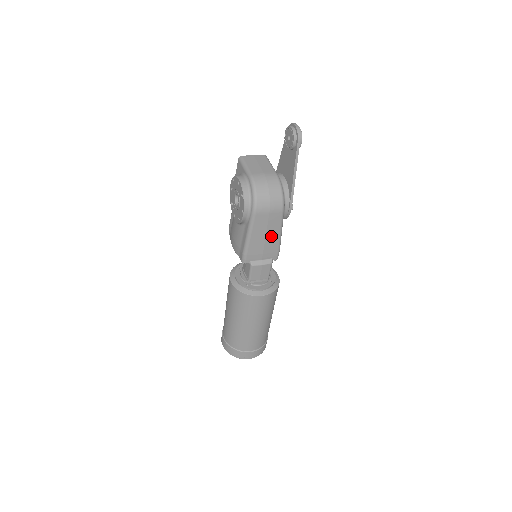
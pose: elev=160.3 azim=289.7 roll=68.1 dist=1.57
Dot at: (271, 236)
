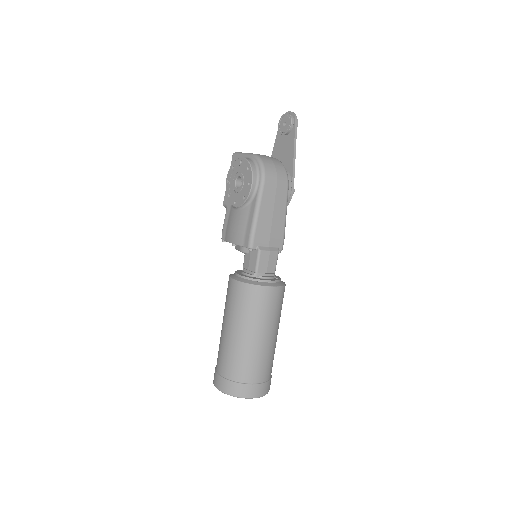
Dot at: (278, 216)
